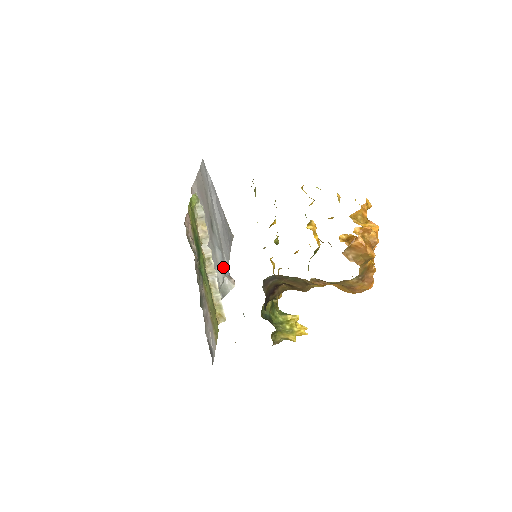
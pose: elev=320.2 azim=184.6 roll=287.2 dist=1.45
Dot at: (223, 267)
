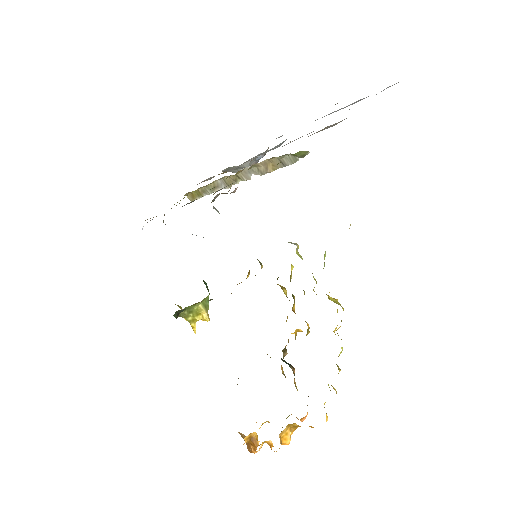
Dot at: (263, 152)
